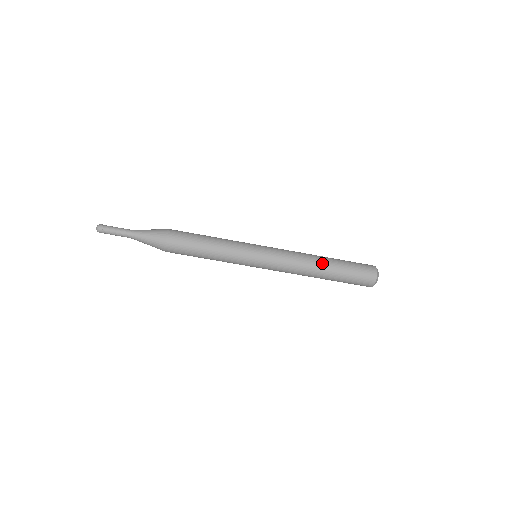
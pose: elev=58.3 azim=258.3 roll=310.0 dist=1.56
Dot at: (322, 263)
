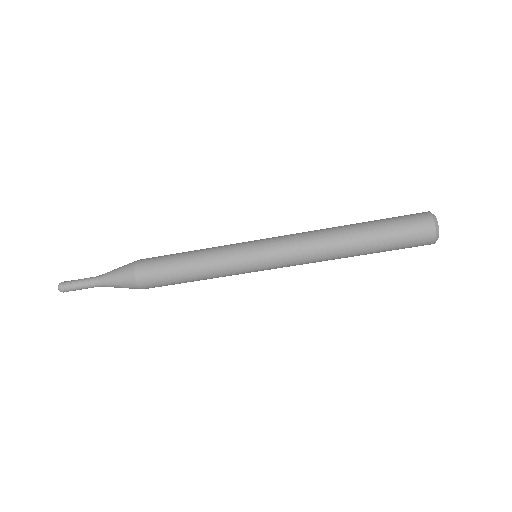
Dot at: (349, 251)
